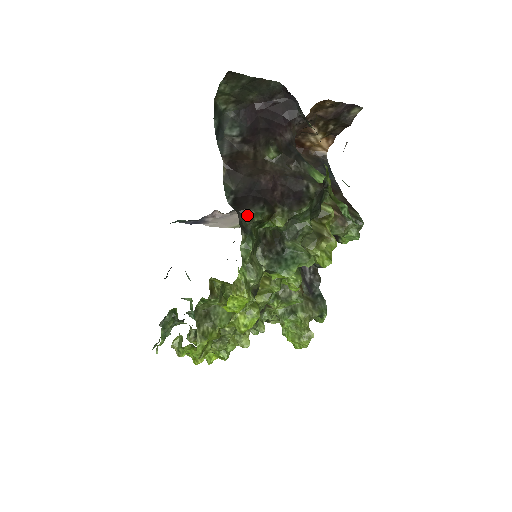
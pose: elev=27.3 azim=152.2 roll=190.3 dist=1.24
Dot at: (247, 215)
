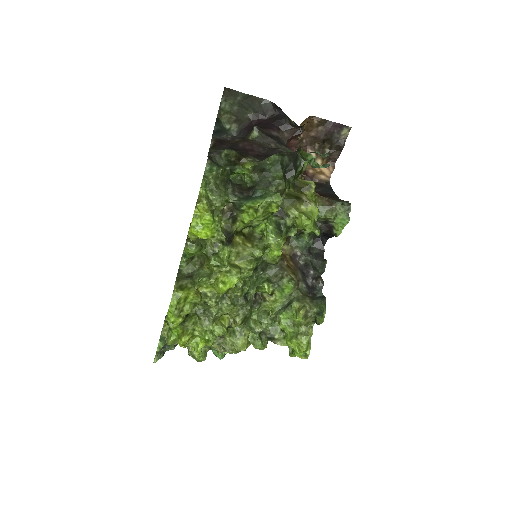
Dot at: (217, 153)
